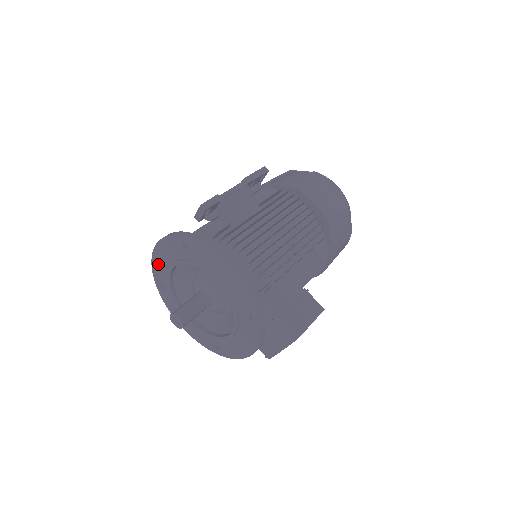
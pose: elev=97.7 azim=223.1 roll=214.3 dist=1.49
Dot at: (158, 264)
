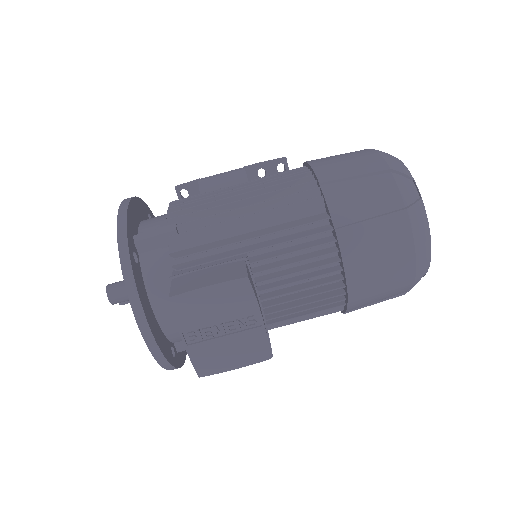
Dot at: occluded
